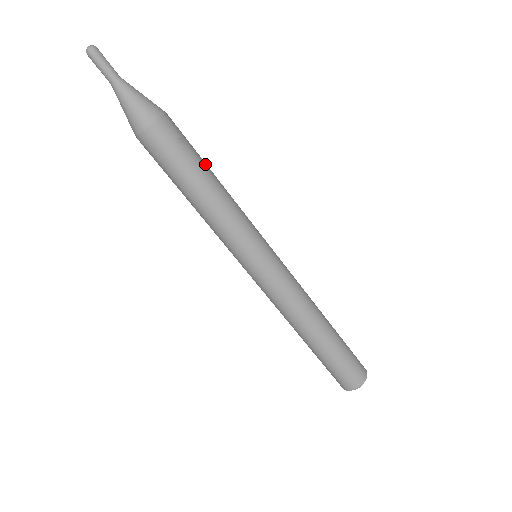
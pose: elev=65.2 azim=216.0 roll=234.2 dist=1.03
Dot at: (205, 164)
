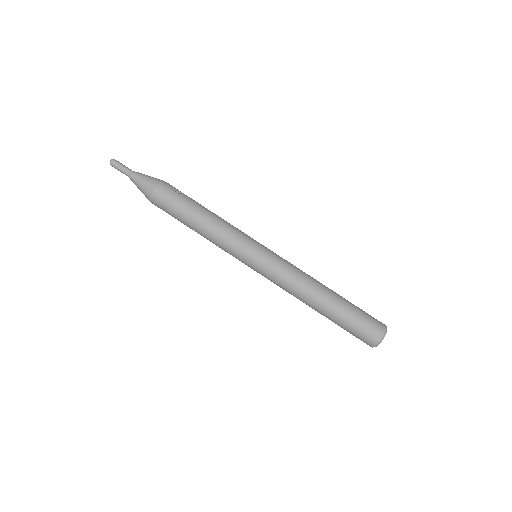
Dot at: occluded
